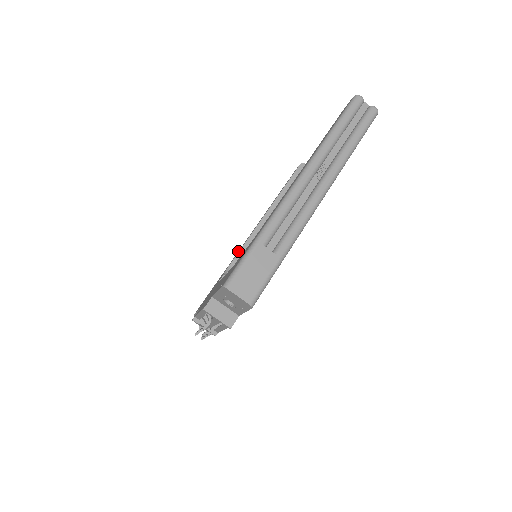
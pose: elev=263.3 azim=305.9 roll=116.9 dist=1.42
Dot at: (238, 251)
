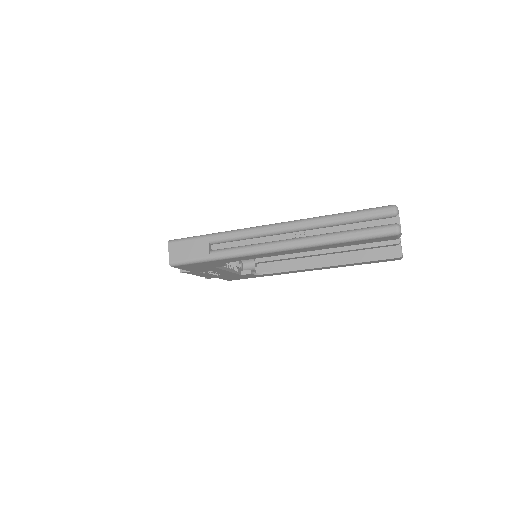
Dot at: occluded
